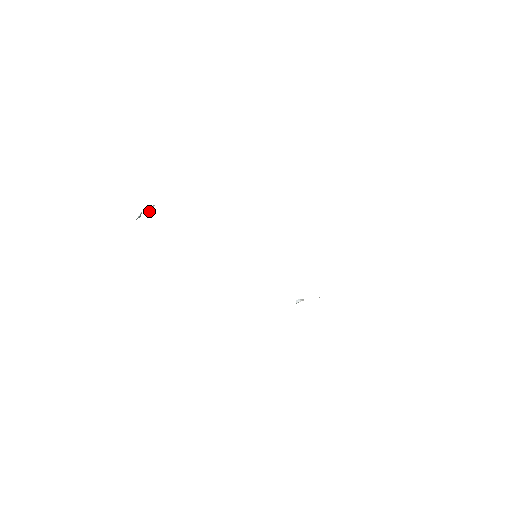
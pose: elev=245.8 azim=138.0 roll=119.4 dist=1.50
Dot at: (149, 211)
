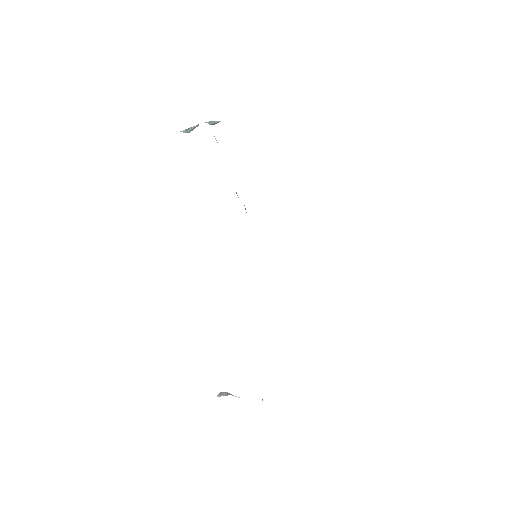
Dot at: (208, 122)
